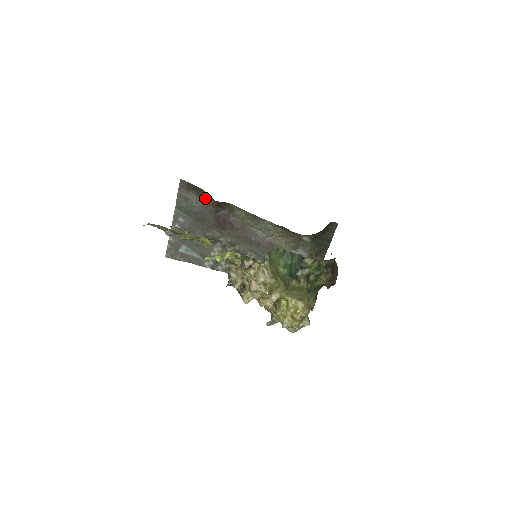
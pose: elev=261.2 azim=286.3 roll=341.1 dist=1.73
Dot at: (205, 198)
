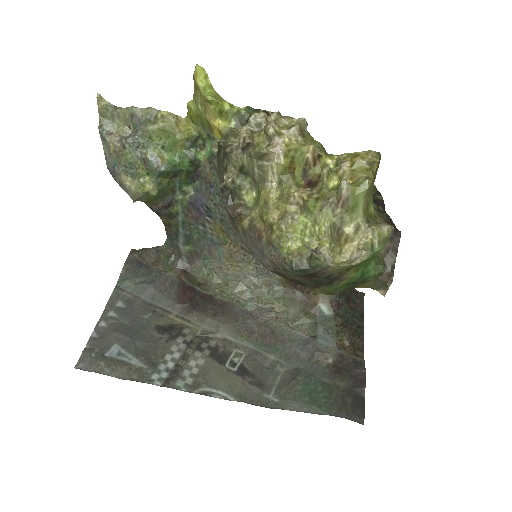
Dot at: (165, 264)
